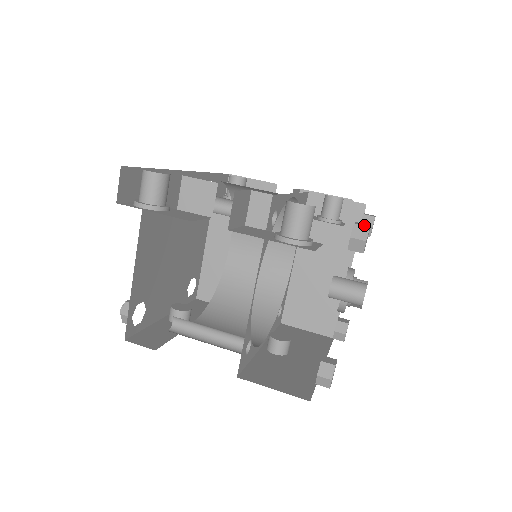
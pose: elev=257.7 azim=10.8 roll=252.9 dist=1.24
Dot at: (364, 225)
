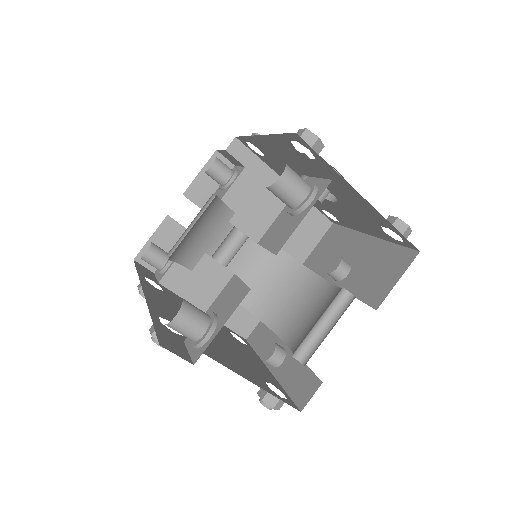
Dot at: (302, 133)
